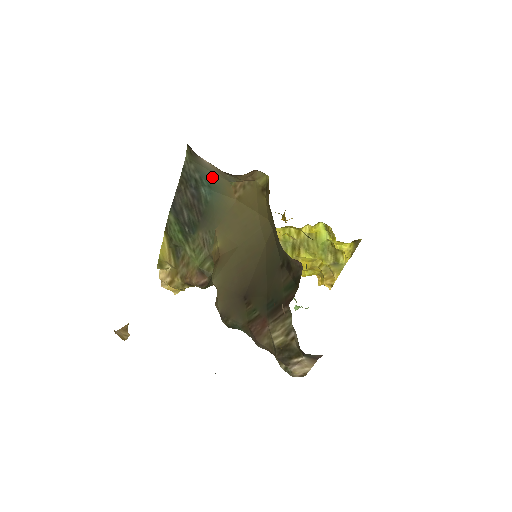
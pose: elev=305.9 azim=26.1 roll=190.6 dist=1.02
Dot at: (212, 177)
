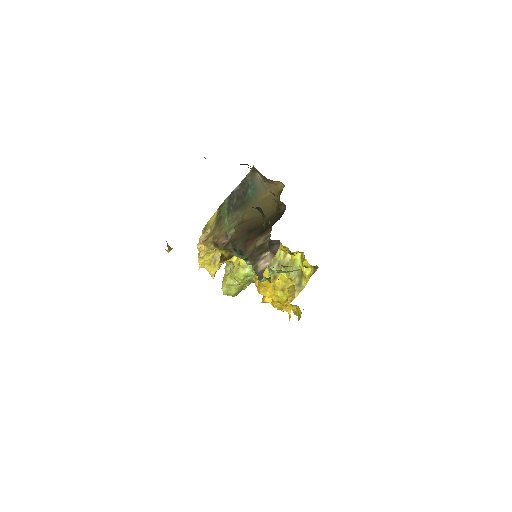
Dot at: (257, 185)
